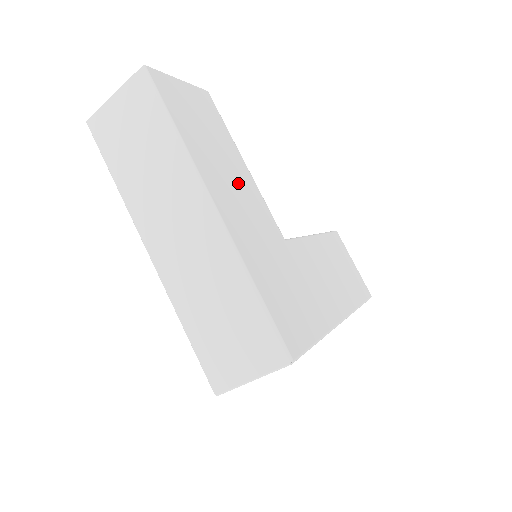
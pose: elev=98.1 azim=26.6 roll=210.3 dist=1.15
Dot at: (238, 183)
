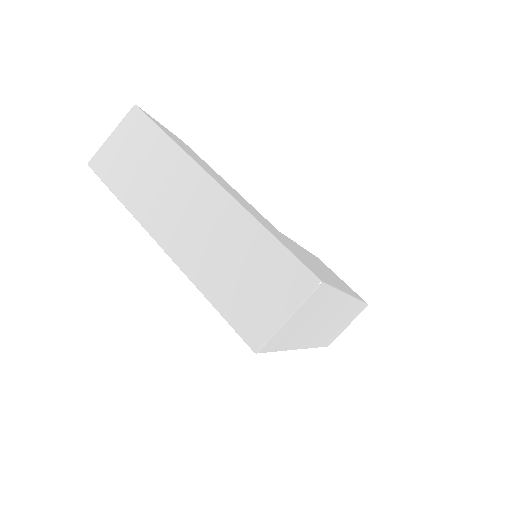
Dot at: (228, 186)
